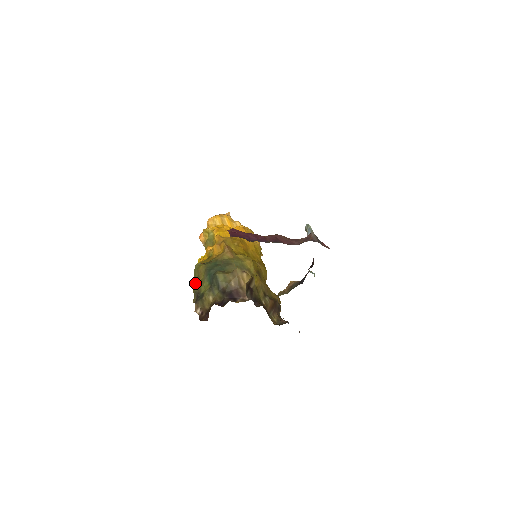
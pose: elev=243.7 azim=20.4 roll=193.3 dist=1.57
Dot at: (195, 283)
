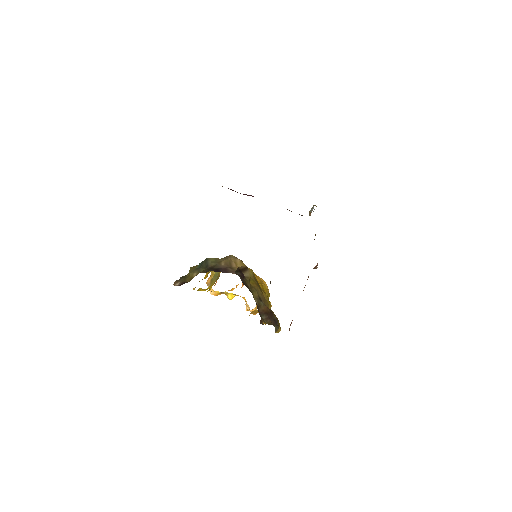
Dot at: occluded
